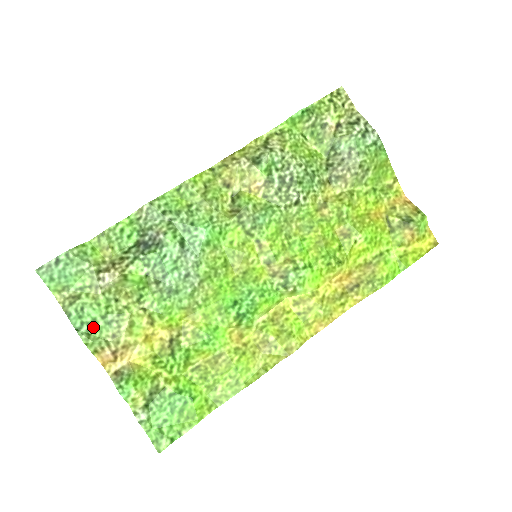
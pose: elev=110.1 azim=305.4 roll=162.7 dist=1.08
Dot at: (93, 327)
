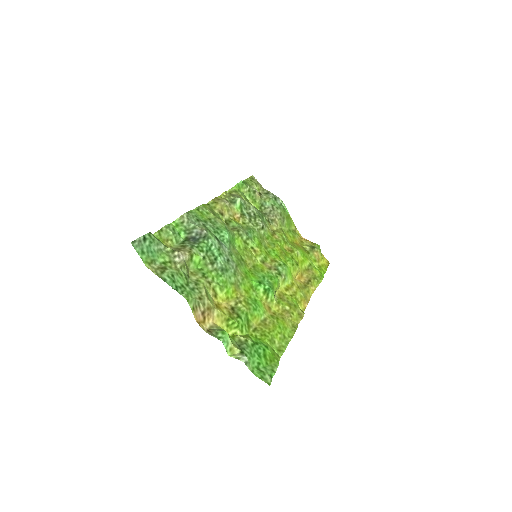
Dot at: (184, 290)
